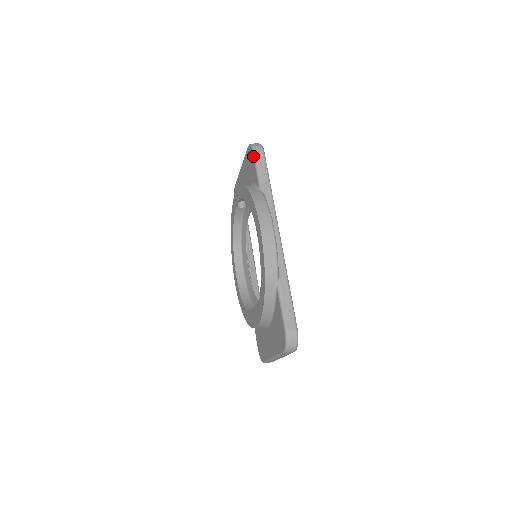
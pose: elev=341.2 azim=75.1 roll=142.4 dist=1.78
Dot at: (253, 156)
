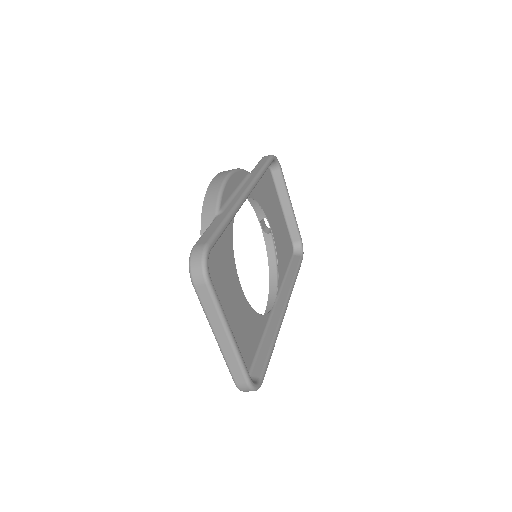
Dot at: occluded
